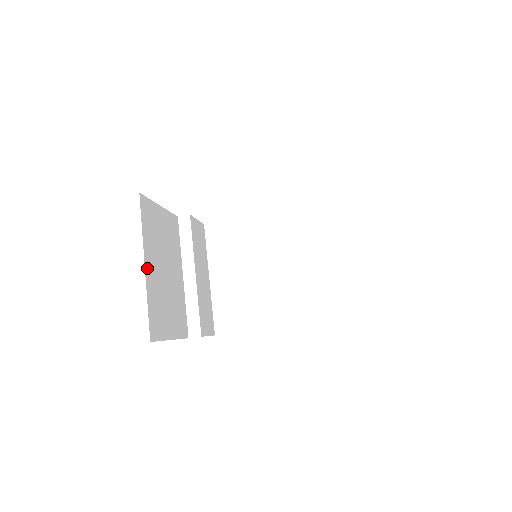
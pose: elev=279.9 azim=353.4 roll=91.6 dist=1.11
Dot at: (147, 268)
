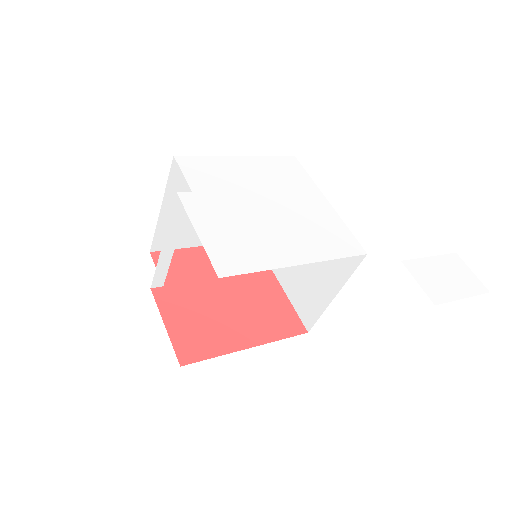
Dot at: occluded
